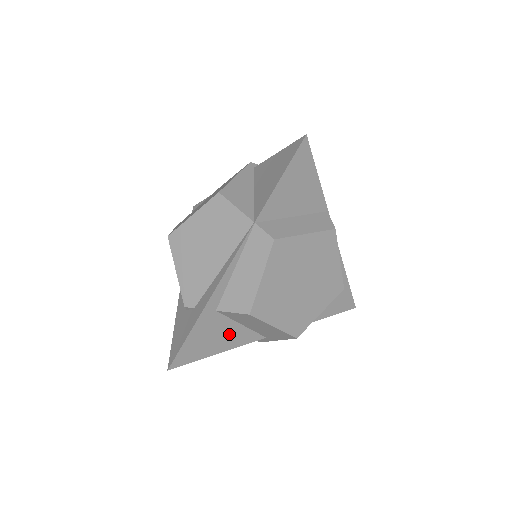
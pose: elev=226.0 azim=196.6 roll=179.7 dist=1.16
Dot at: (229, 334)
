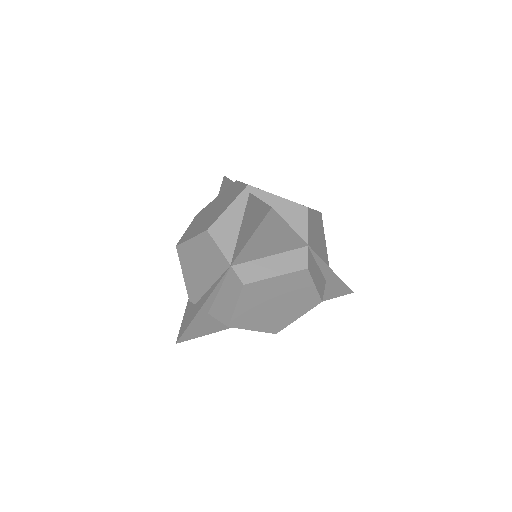
Dot at: occluded
